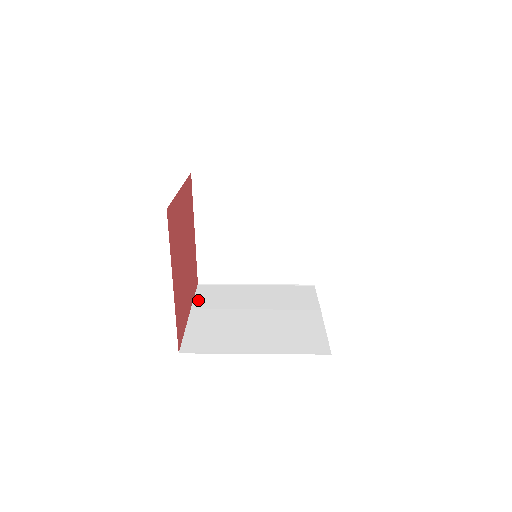
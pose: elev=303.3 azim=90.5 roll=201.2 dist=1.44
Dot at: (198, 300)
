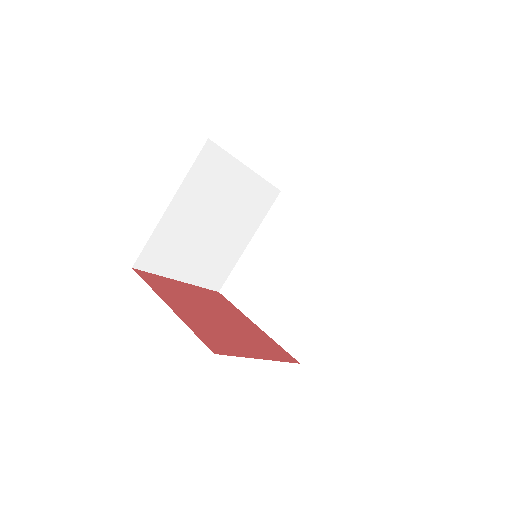
Dot at: (242, 307)
